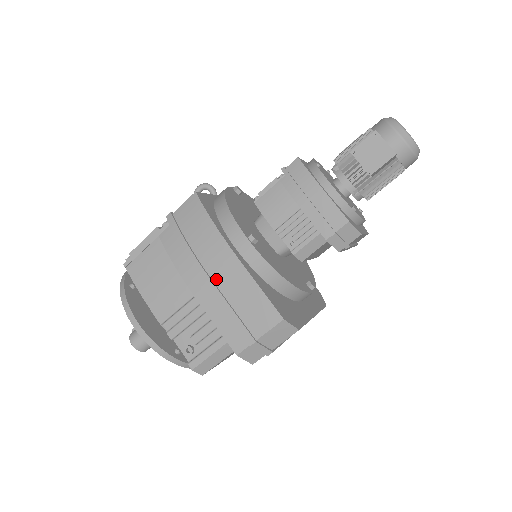
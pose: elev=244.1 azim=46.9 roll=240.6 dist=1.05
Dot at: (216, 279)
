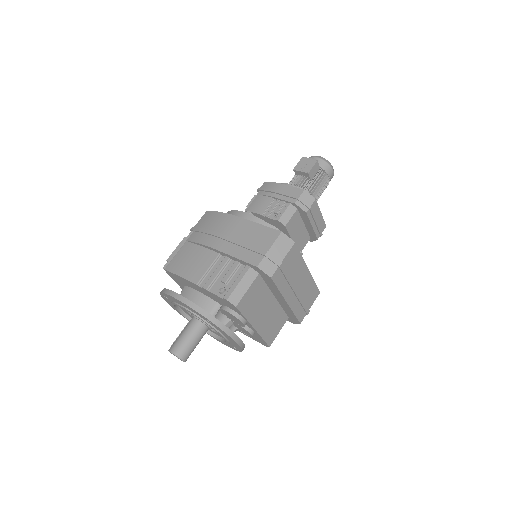
Dot at: (231, 234)
